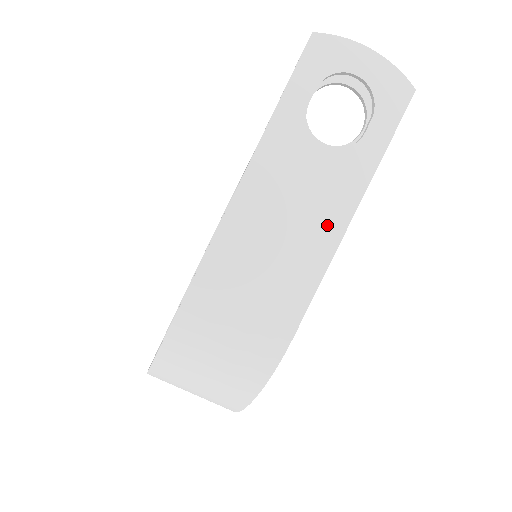
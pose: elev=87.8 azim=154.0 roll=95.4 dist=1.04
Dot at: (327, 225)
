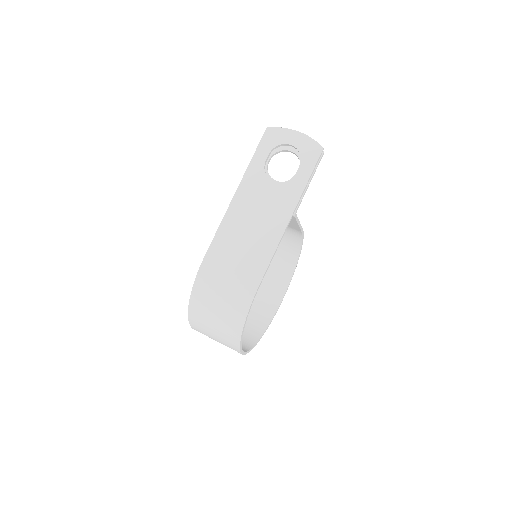
Dot at: (277, 222)
